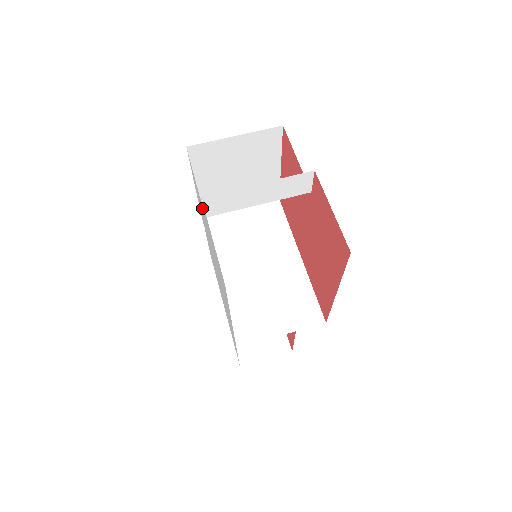
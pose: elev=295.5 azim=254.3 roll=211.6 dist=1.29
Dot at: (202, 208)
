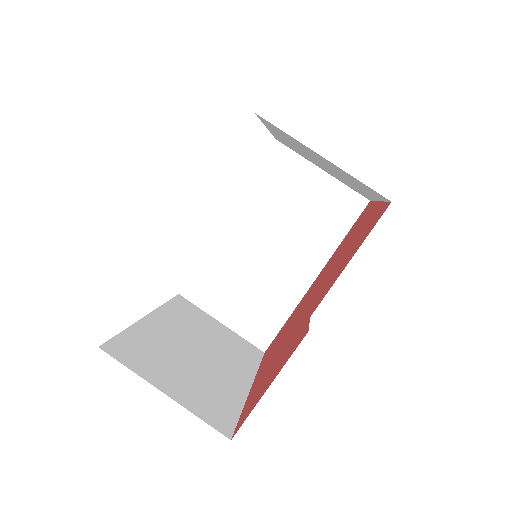
Dot at: occluded
